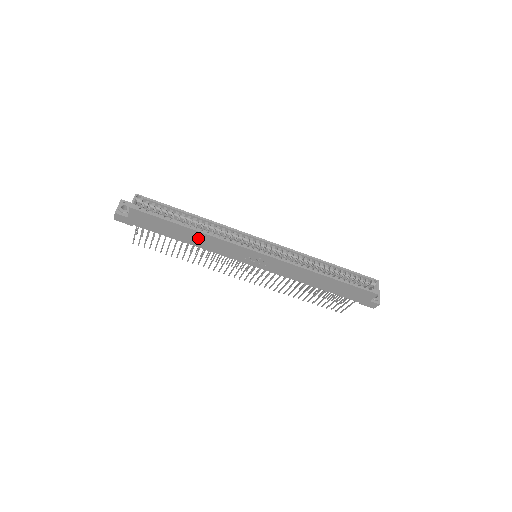
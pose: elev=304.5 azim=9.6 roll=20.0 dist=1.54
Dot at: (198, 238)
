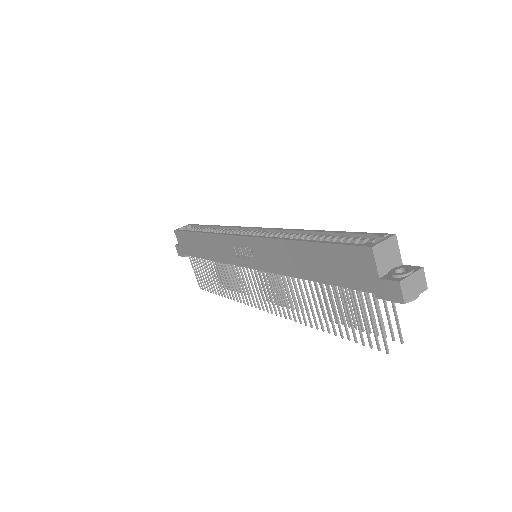
Dot at: (207, 245)
